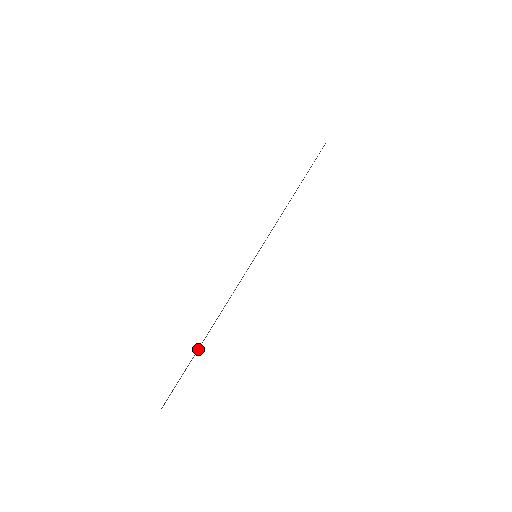
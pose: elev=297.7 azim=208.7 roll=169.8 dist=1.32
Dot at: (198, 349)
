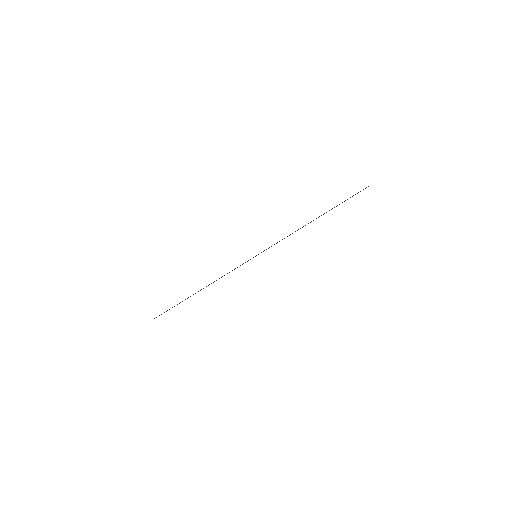
Dot at: occluded
